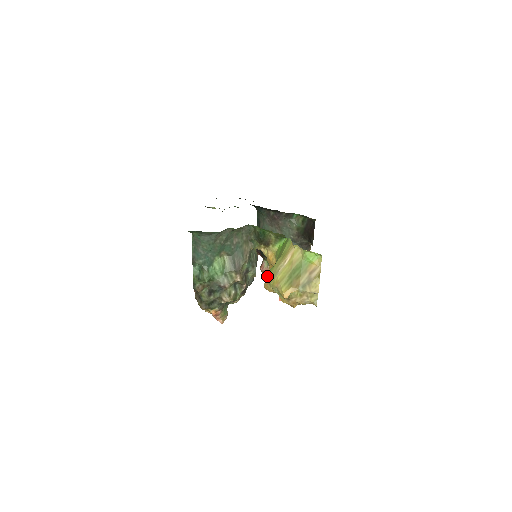
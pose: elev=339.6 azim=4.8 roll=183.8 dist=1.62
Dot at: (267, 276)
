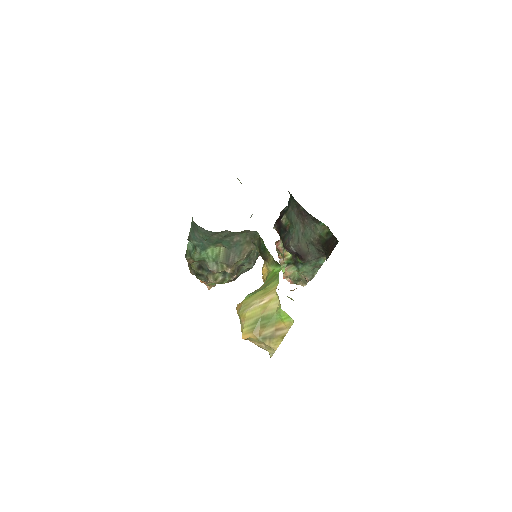
Dot at: (279, 254)
